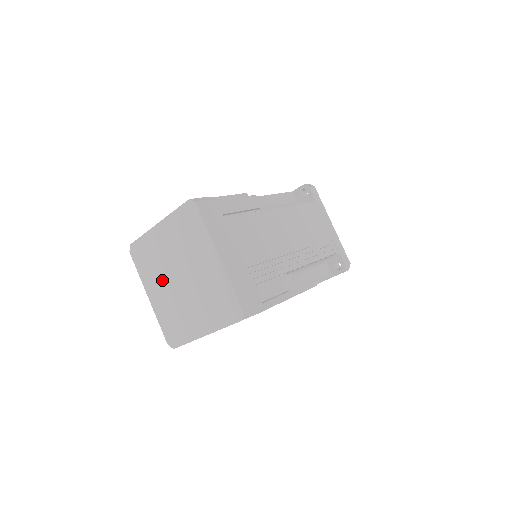
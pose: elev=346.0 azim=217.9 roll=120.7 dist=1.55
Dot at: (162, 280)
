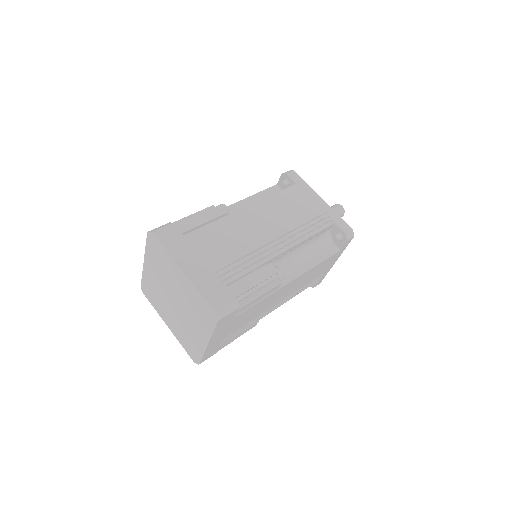
Dot at: (161, 280)
